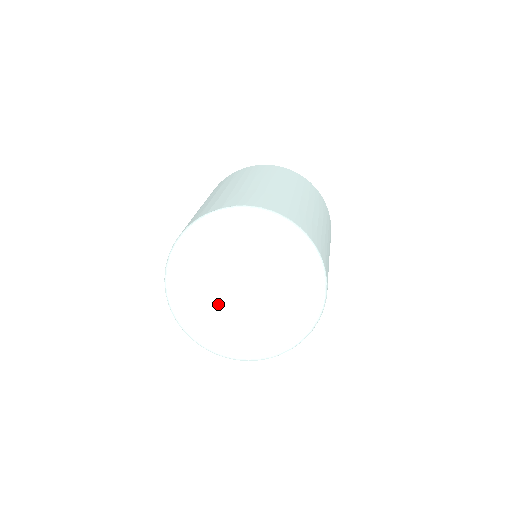
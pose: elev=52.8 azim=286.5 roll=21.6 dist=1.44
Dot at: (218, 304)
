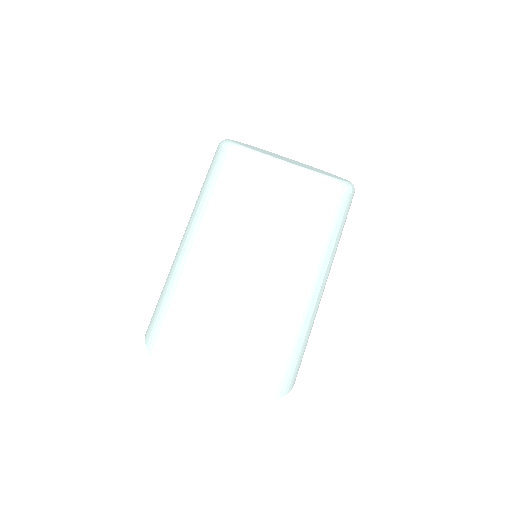
Dot at: occluded
